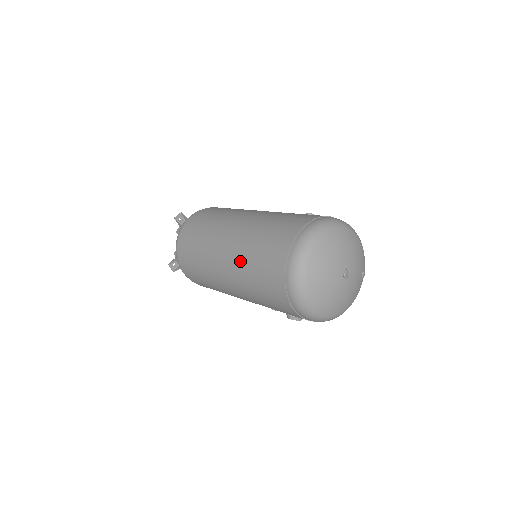
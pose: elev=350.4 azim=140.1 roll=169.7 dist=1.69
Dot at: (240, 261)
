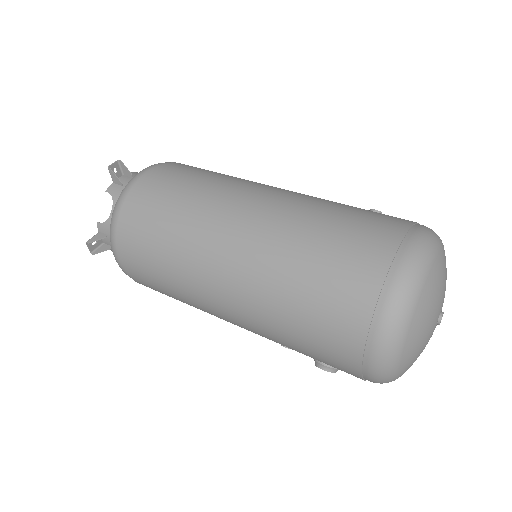
Dot at: (268, 273)
